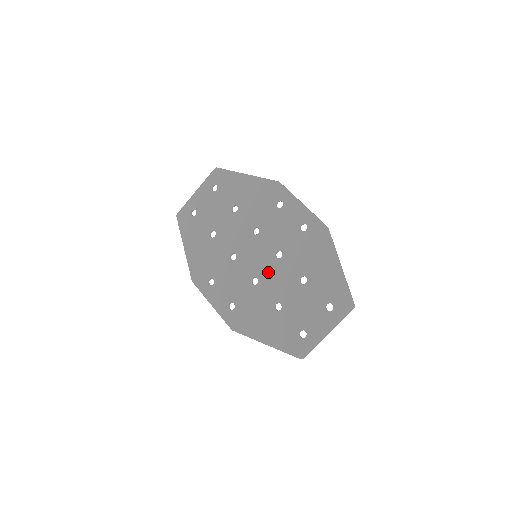
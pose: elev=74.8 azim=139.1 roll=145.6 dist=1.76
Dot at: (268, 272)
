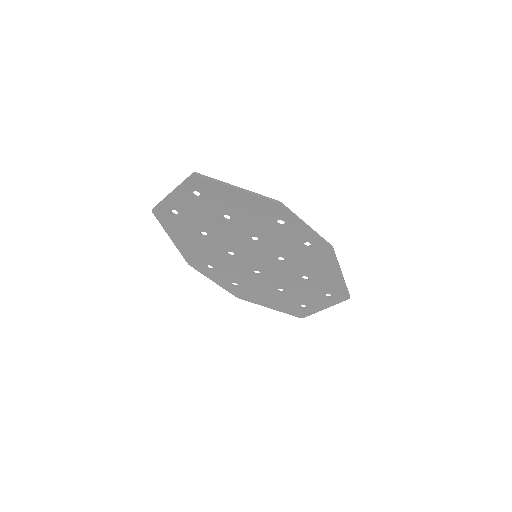
Dot at: (270, 269)
